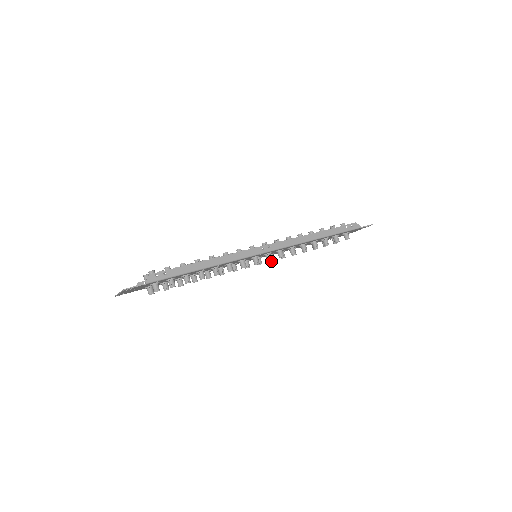
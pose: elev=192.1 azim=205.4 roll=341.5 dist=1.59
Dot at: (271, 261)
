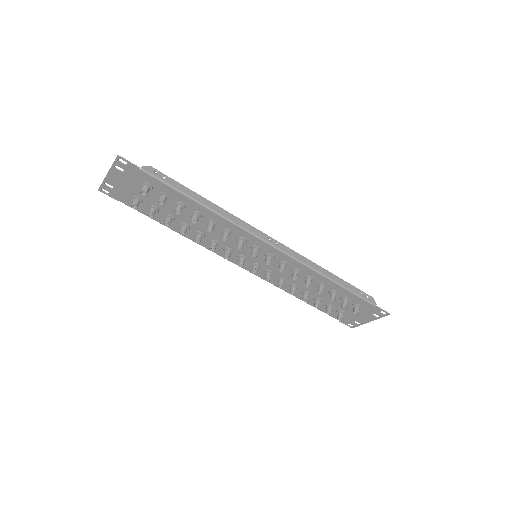
Dot at: (266, 280)
